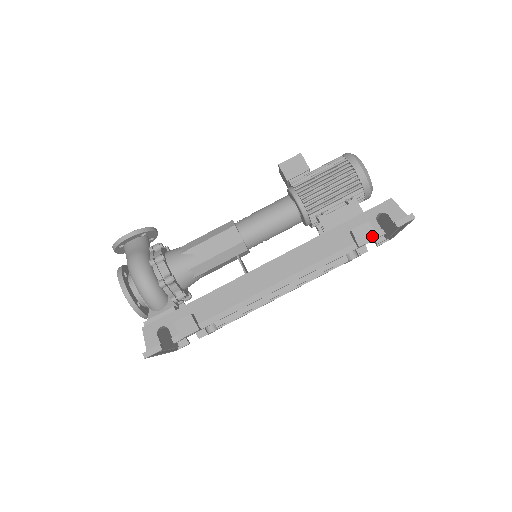
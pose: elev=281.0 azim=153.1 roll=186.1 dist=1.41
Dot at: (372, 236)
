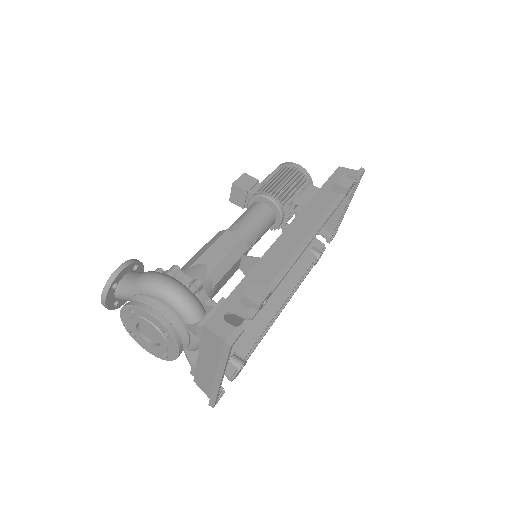
Dot at: (351, 181)
